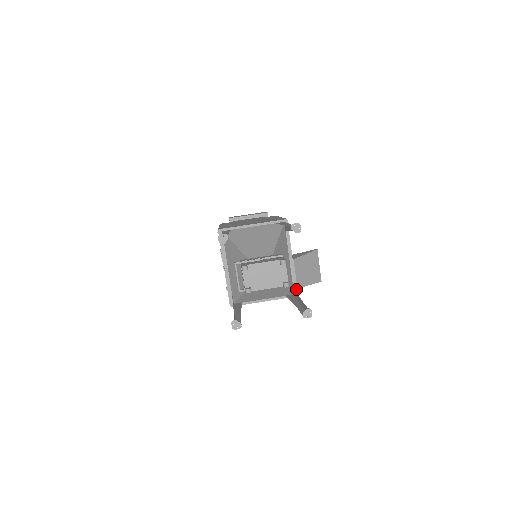
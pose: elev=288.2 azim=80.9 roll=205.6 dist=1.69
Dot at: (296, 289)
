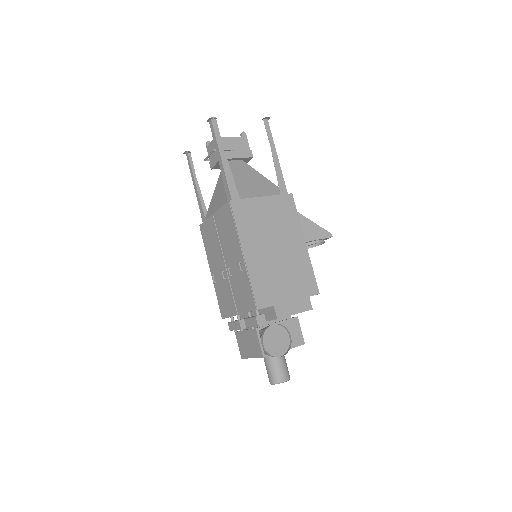
Dot at: occluded
